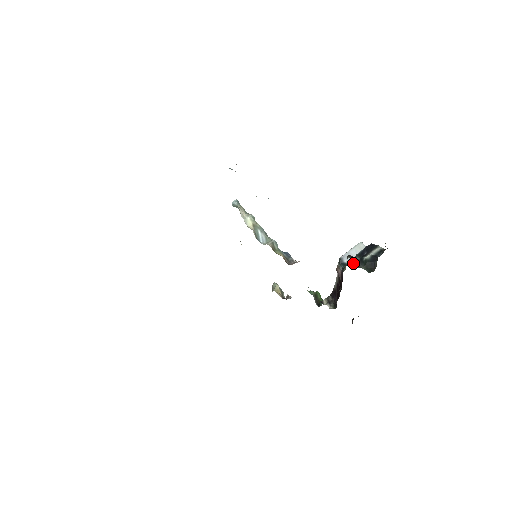
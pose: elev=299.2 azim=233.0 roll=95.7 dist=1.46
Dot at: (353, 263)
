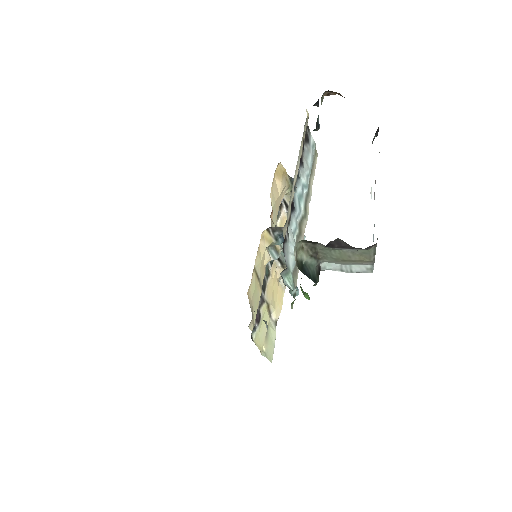
Dot at: occluded
